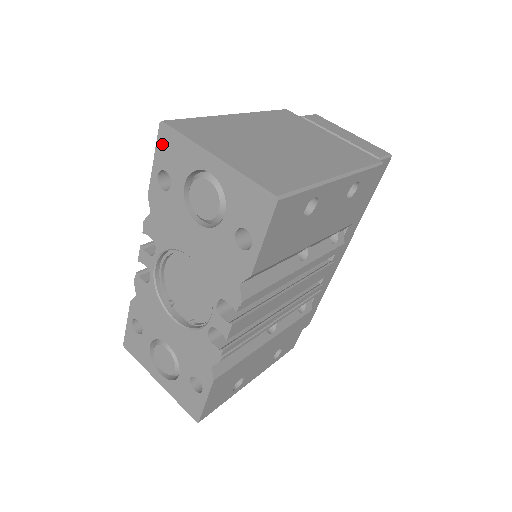
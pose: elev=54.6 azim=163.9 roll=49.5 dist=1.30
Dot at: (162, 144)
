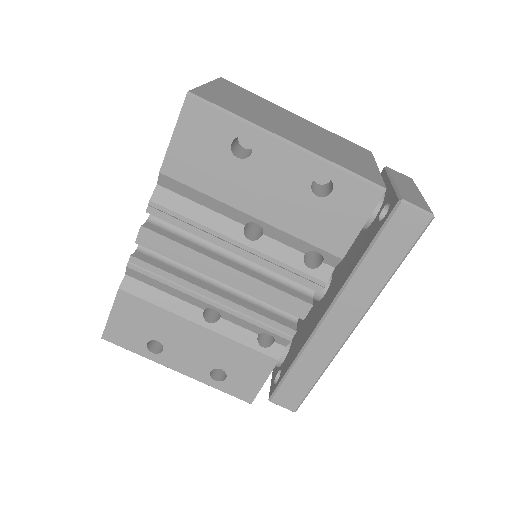
Dot at: occluded
